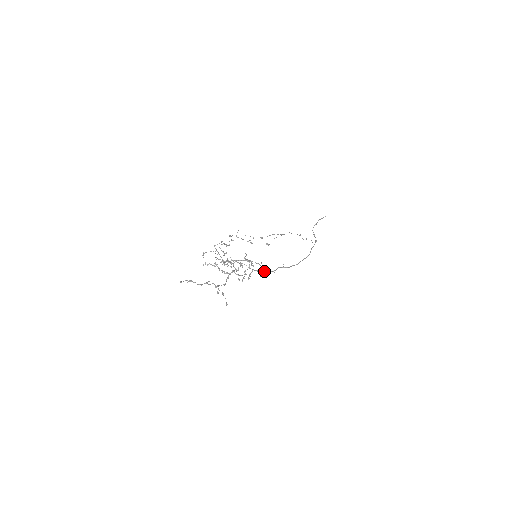
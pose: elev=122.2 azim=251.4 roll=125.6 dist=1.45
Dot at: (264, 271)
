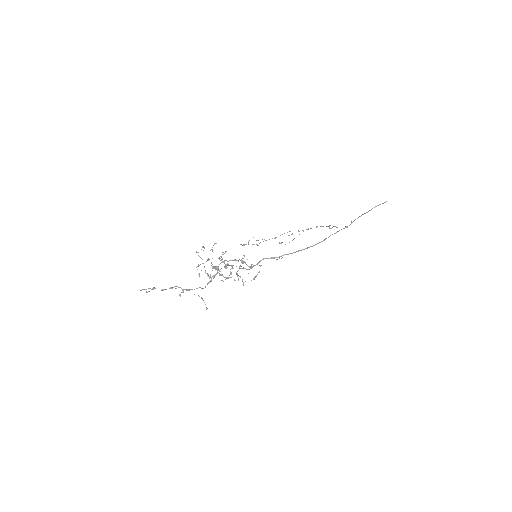
Dot at: (249, 267)
